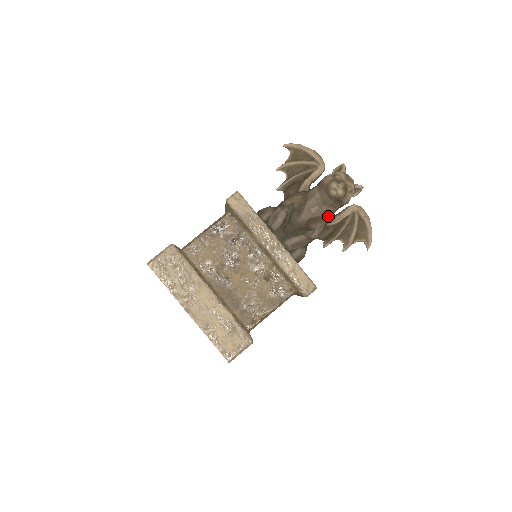
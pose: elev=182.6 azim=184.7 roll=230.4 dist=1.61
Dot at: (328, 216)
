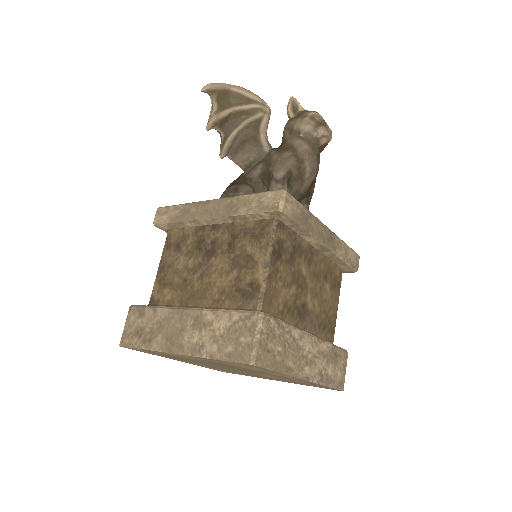
Dot at: occluded
